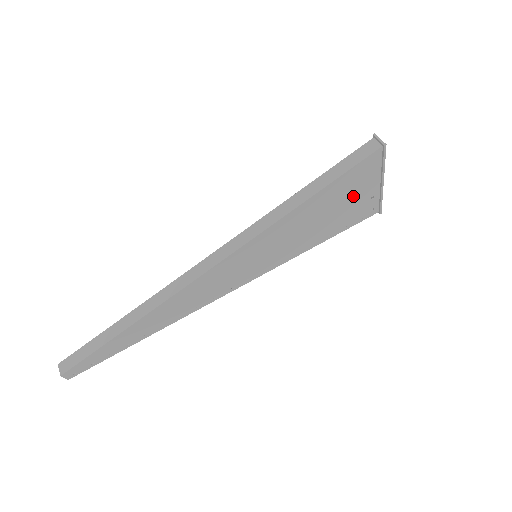
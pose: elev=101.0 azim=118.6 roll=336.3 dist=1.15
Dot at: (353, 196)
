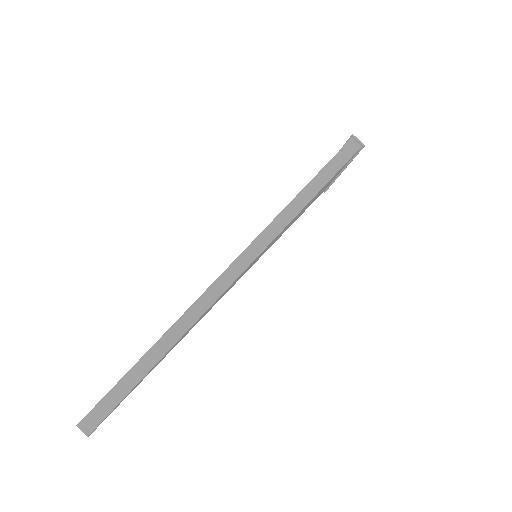
Dot at: (325, 187)
